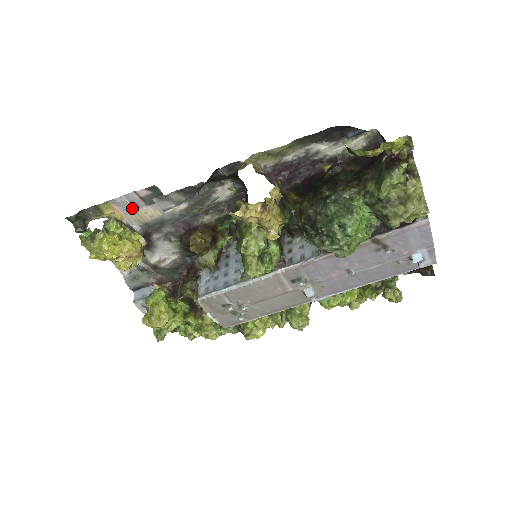
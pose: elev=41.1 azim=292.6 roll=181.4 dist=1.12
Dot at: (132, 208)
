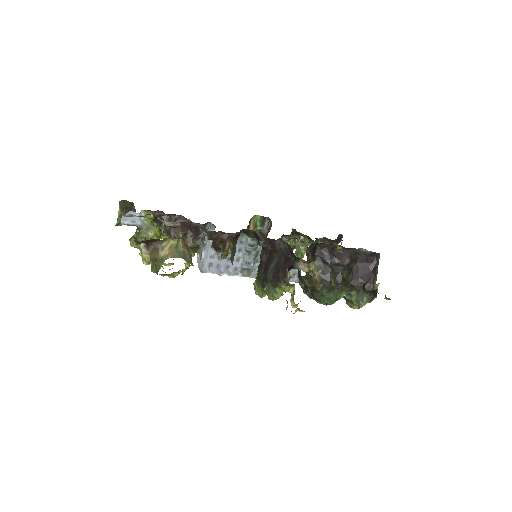
Dot at: occluded
